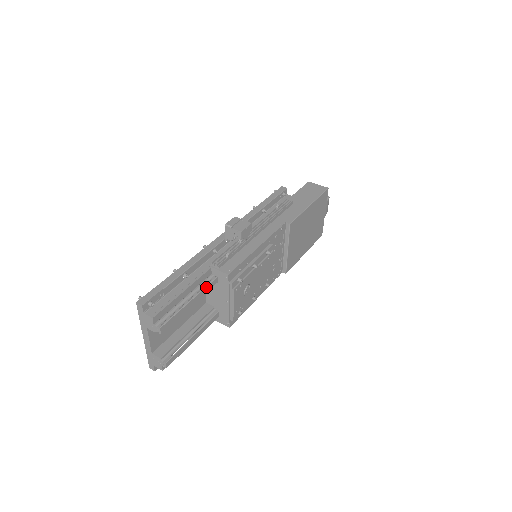
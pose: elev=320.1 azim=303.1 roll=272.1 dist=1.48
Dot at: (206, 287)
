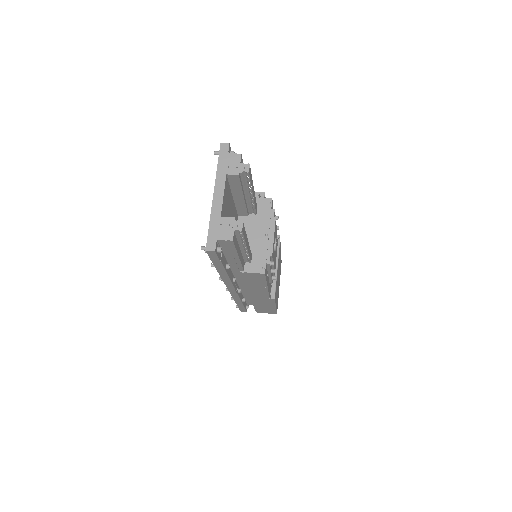
Dot at: (255, 200)
